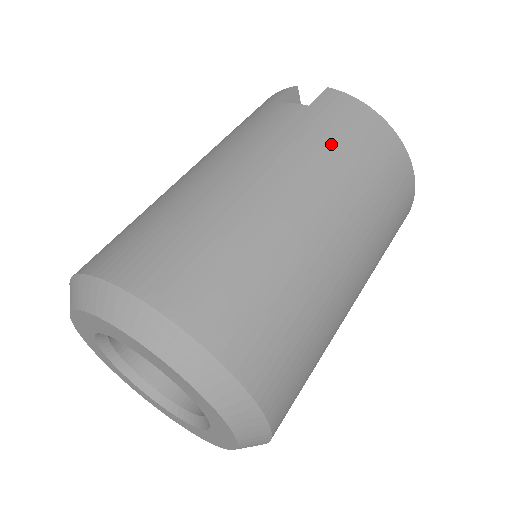
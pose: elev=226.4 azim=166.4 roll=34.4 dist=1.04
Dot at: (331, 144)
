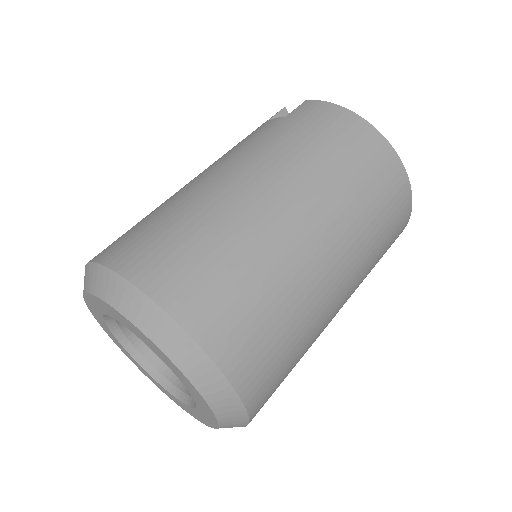
Dot at: (298, 140)
